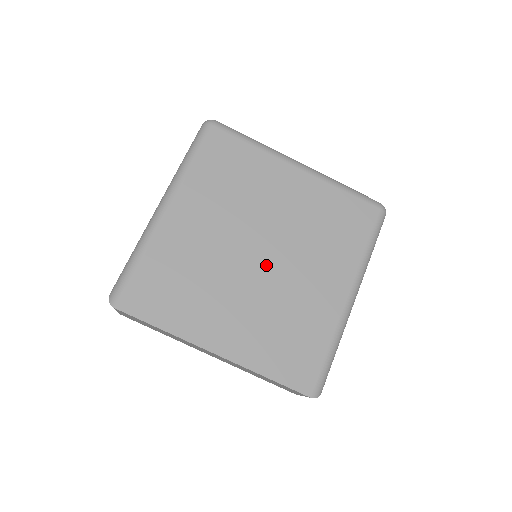
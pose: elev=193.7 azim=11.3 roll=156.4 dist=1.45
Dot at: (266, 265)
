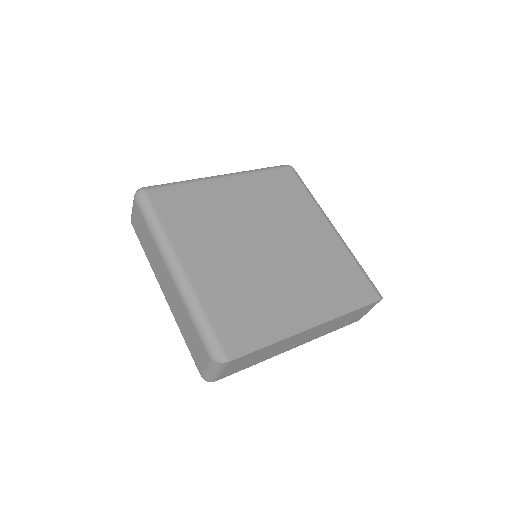
Dot at: (276, 249)
